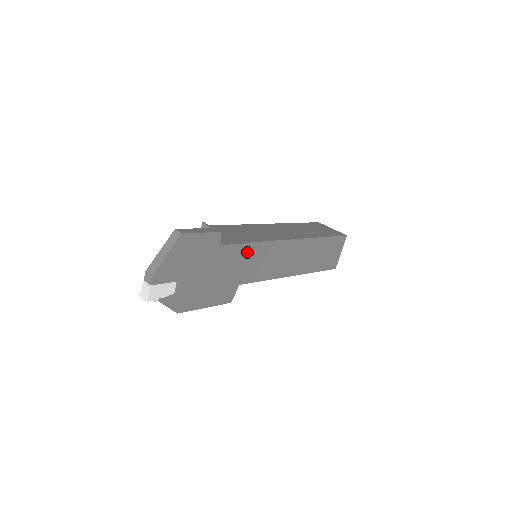
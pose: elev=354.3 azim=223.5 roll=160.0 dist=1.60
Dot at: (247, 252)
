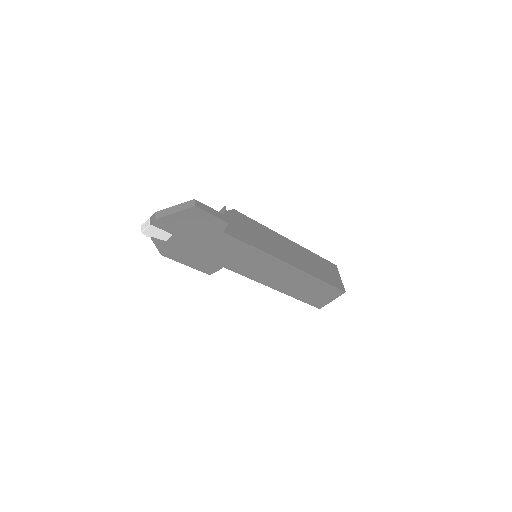
Dot at: (244, 250)
